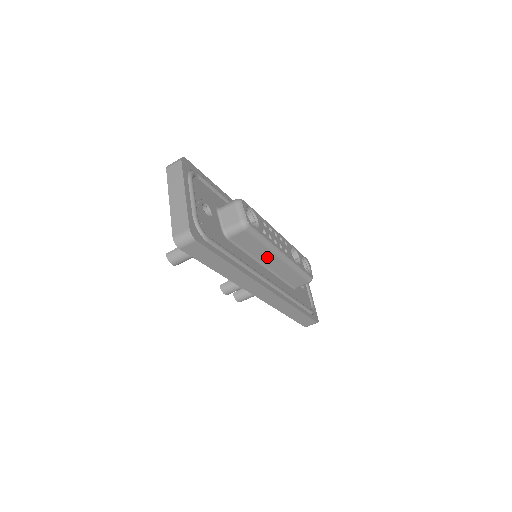
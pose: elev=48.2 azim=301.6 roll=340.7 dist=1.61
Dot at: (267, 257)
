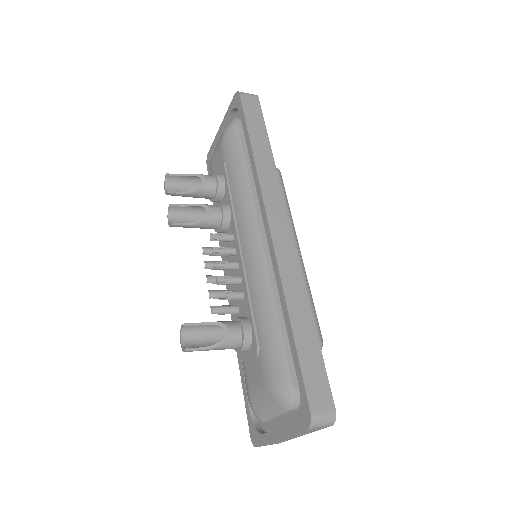
Dot at: occluded
